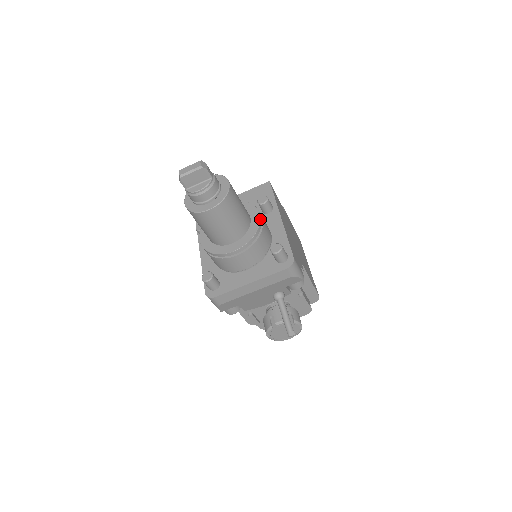
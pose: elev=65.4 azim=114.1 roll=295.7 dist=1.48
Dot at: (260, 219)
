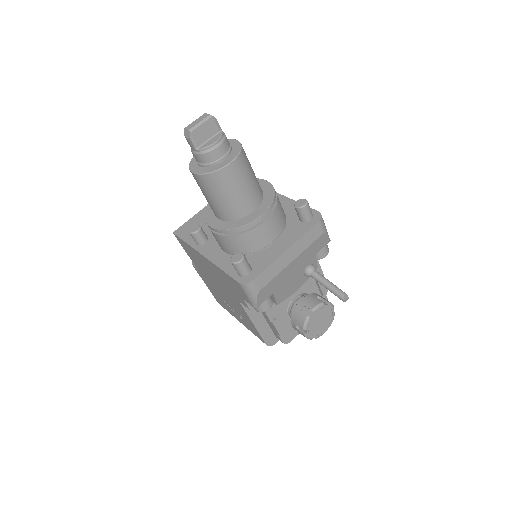
Dot at: (270, 183)
